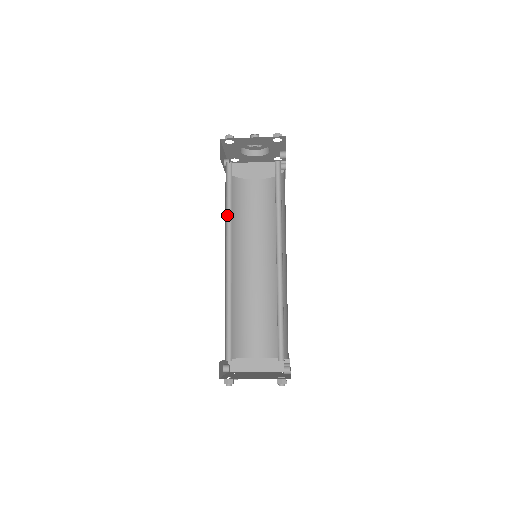
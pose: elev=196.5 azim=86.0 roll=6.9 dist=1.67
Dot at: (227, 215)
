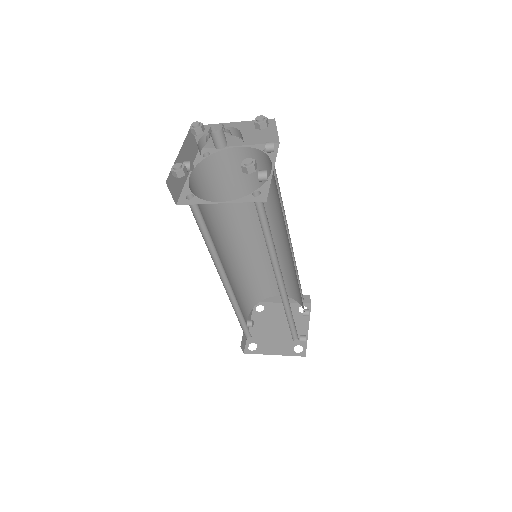
Dot at: (209, 246)
